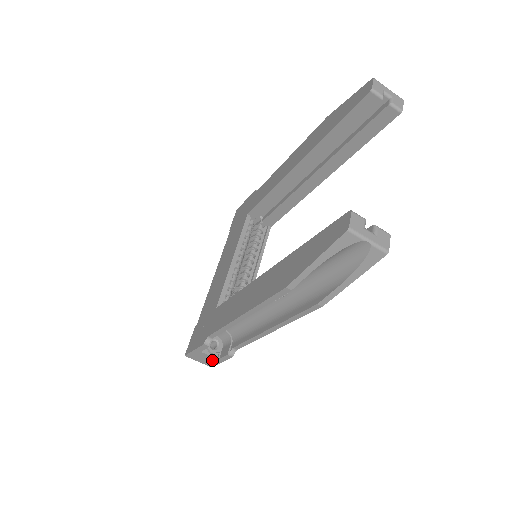
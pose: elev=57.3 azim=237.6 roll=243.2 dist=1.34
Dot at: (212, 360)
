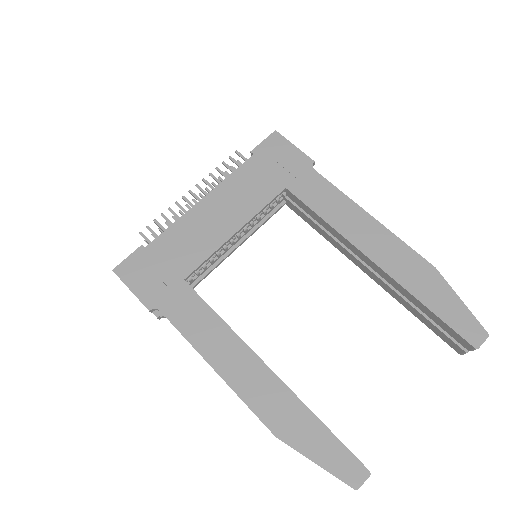
Dot at: occluded
